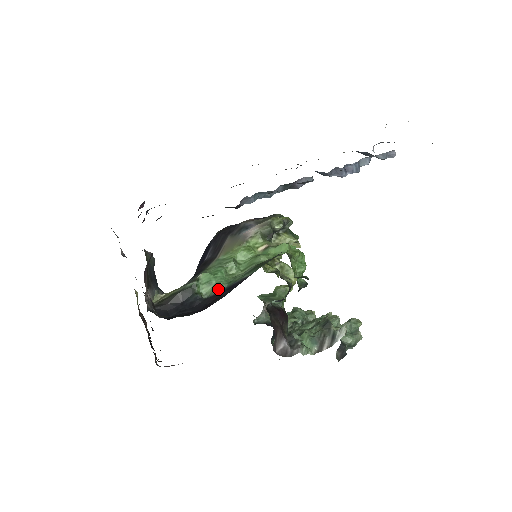
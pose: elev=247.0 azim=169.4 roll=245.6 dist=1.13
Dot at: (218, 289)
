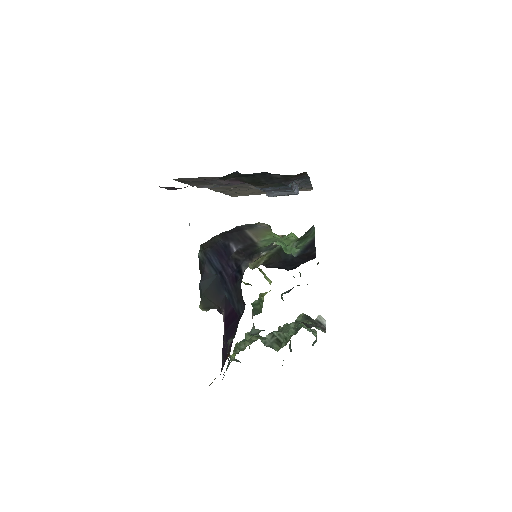
Dot at: (295, 252)
